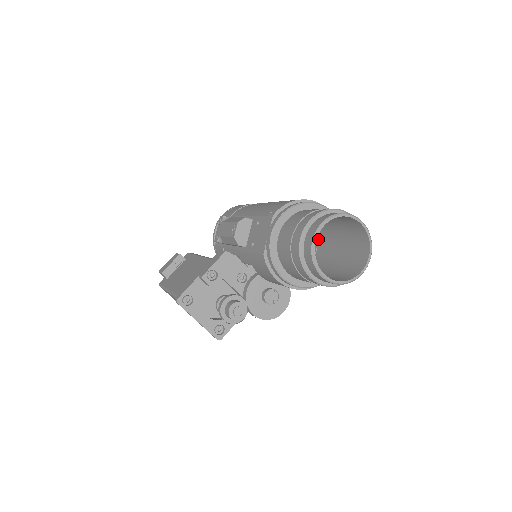
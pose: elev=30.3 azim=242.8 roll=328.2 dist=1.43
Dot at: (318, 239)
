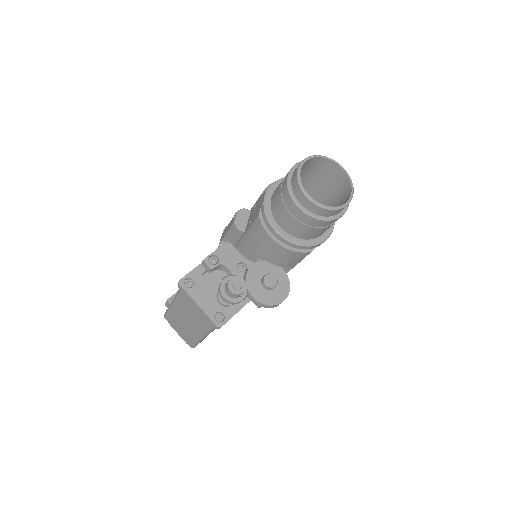
Dot at: occluded
